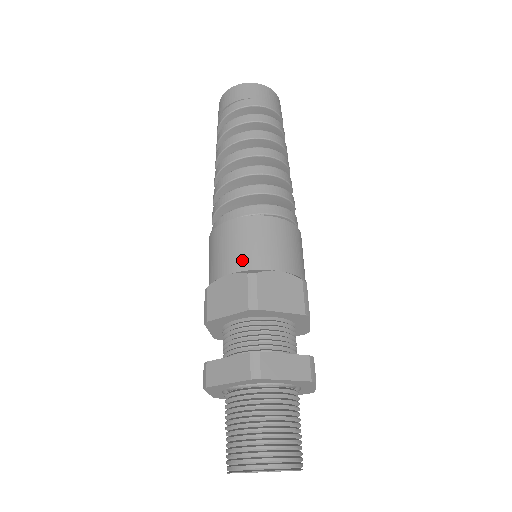
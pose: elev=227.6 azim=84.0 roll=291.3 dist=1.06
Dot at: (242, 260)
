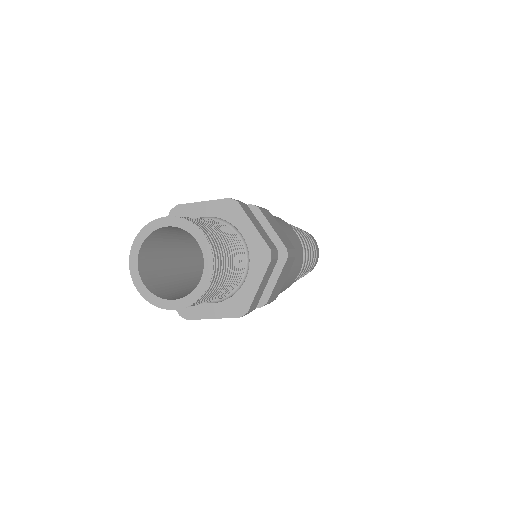
Dot at: occluded
